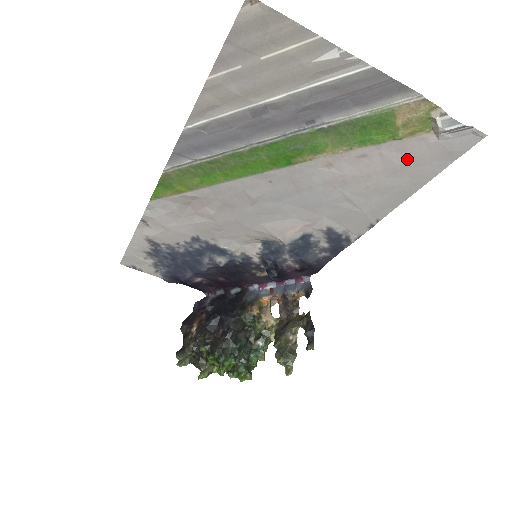
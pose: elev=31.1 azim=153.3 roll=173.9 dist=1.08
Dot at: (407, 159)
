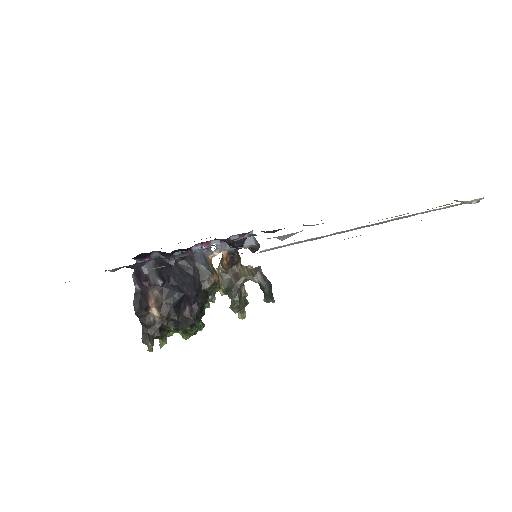
Dot at: occluded
